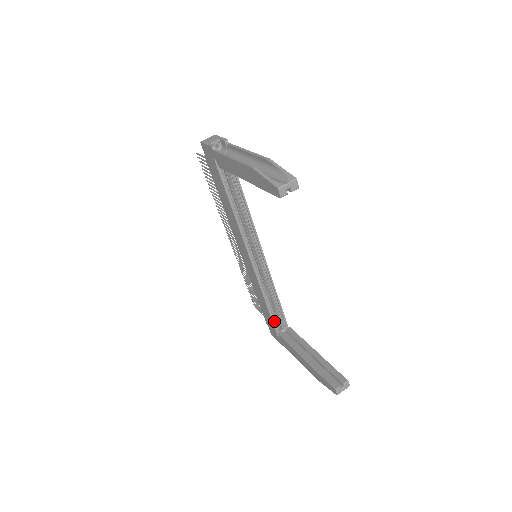
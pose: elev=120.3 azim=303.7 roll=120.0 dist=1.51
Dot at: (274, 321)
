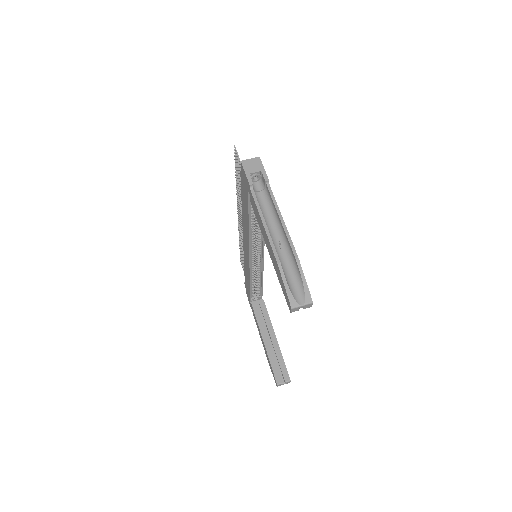
Dot at: (252, 293)
